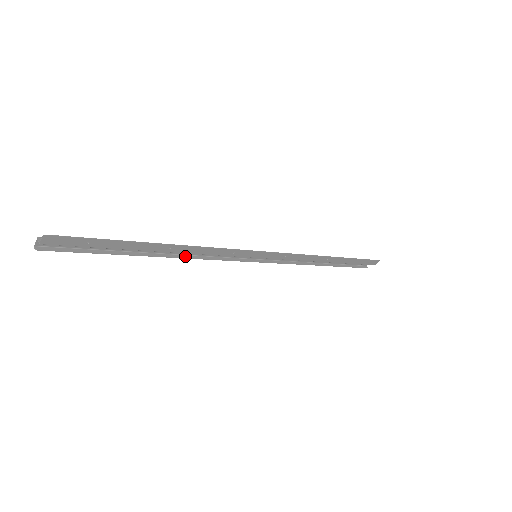
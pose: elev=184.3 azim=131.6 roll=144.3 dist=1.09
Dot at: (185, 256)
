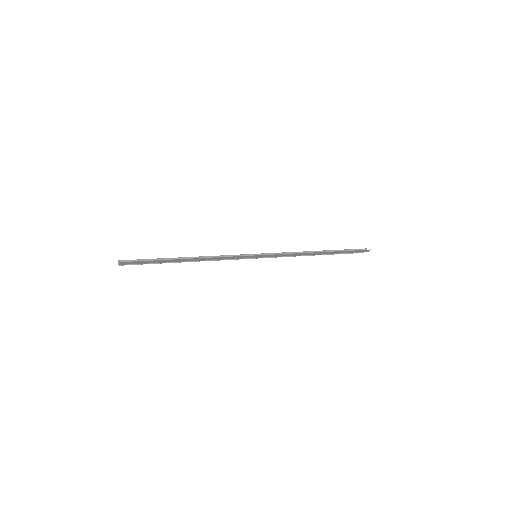
Dot at: (205, 260)
